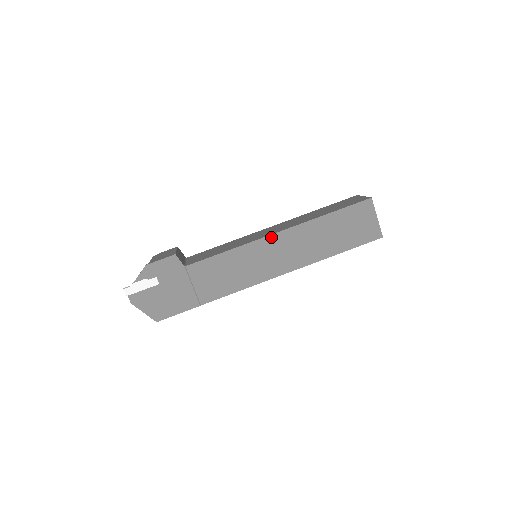
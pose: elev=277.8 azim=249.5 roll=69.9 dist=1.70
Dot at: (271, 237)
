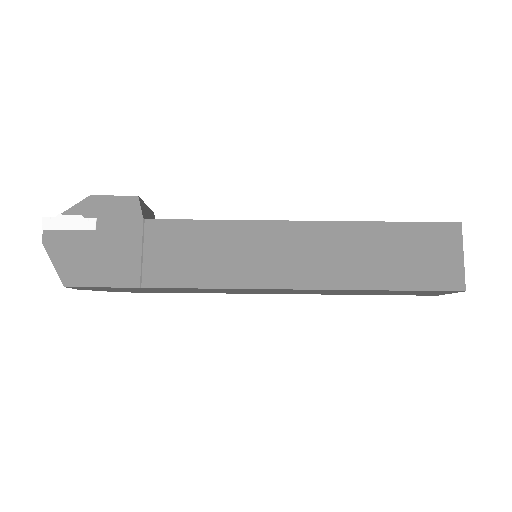
Dot at: (287, 224)
